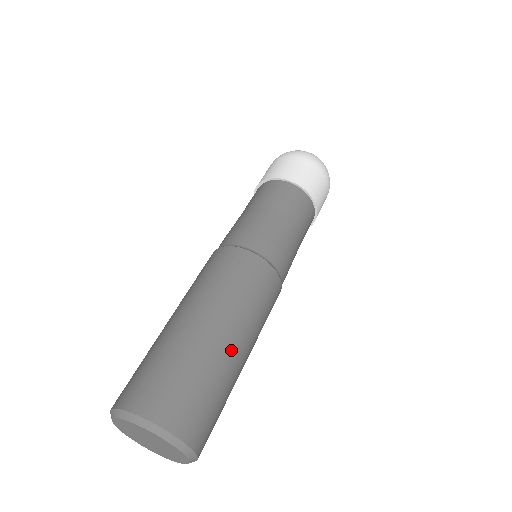
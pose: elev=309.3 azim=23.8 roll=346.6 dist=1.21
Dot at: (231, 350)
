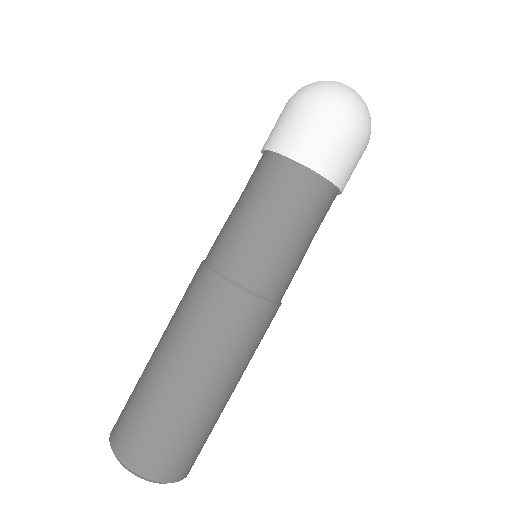
Dot at: (219, 401)
